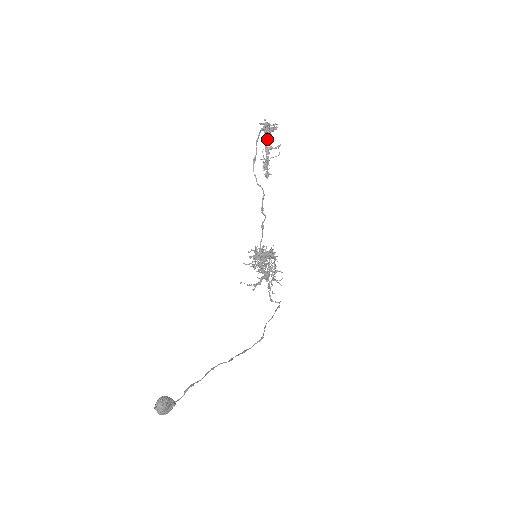
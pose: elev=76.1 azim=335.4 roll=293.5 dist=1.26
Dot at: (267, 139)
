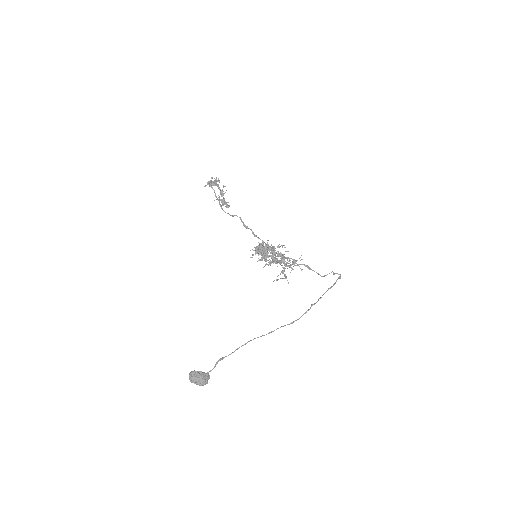
Dot at: occluded
